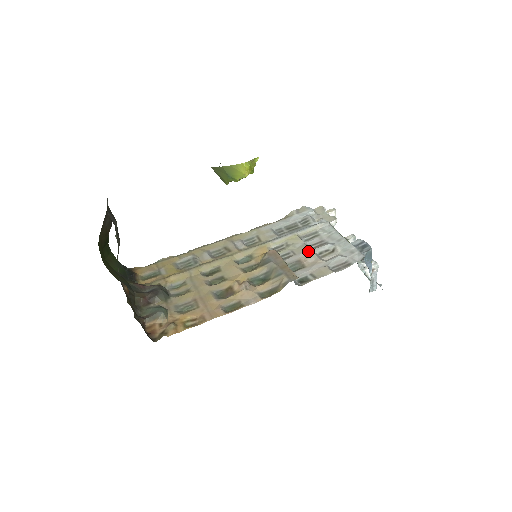
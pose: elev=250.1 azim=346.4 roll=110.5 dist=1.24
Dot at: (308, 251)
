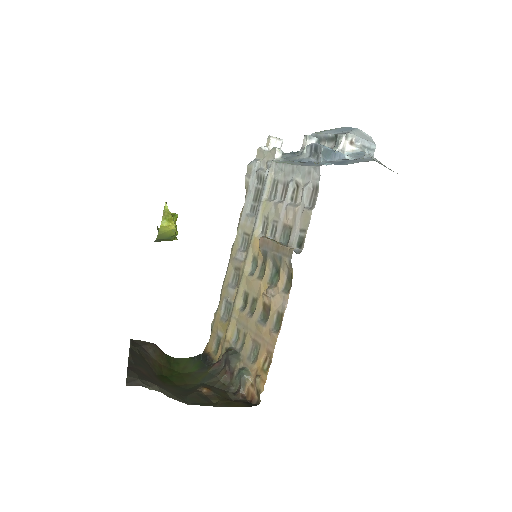
Dot at: (282, 208)
